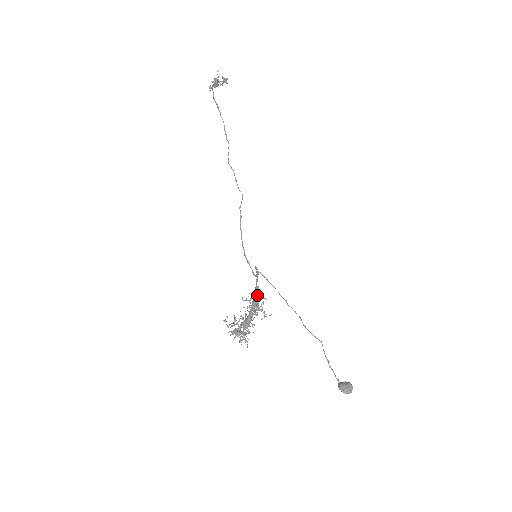
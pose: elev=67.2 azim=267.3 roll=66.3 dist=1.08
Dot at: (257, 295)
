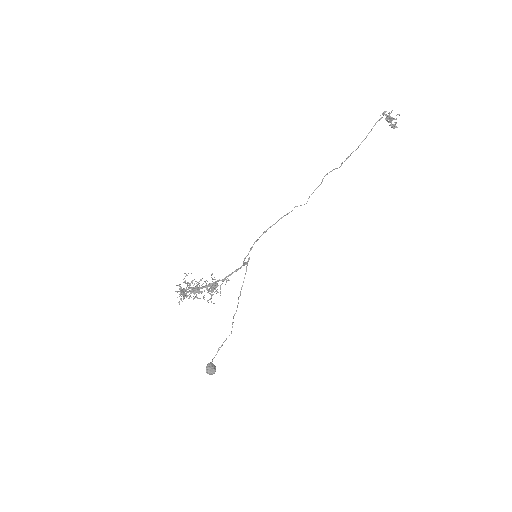
Dot at: occluded
